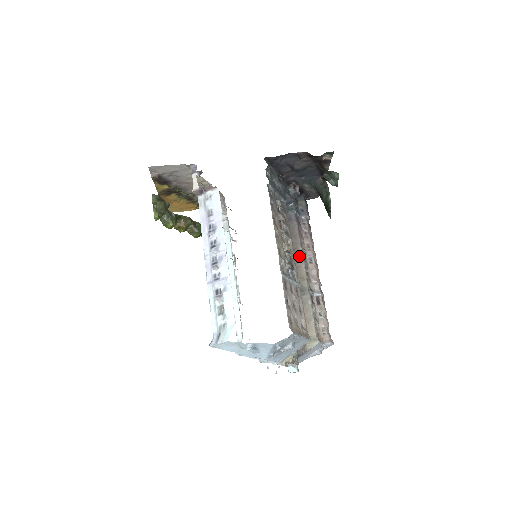
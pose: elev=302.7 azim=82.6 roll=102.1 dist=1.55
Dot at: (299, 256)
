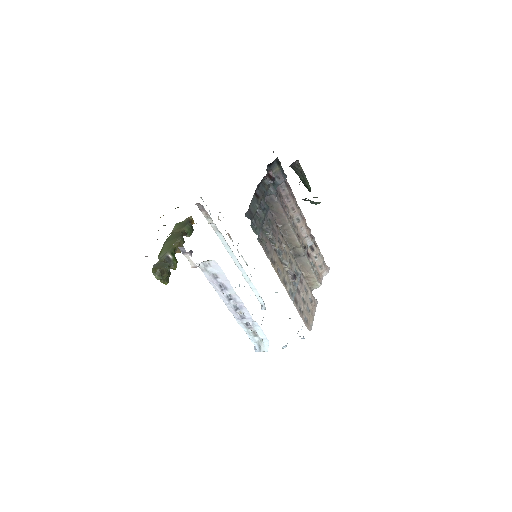
Dot at: (289, 230)
